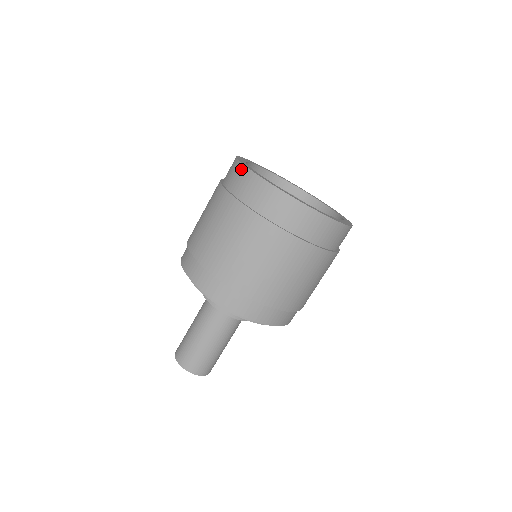
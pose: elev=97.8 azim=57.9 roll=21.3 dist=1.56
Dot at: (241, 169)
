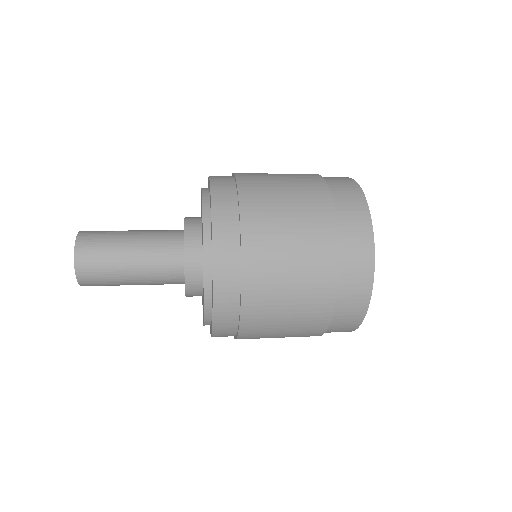
Dot at: (360, 197)
